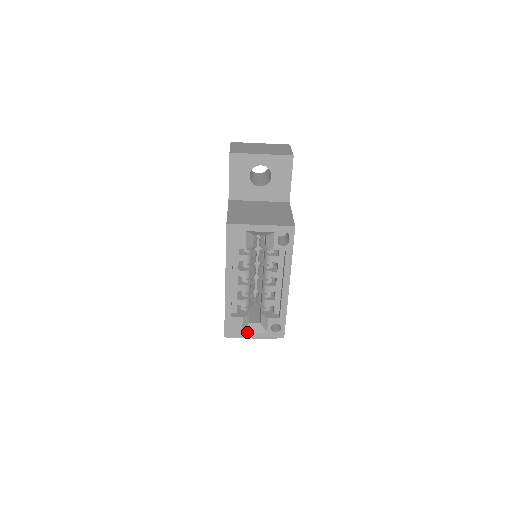
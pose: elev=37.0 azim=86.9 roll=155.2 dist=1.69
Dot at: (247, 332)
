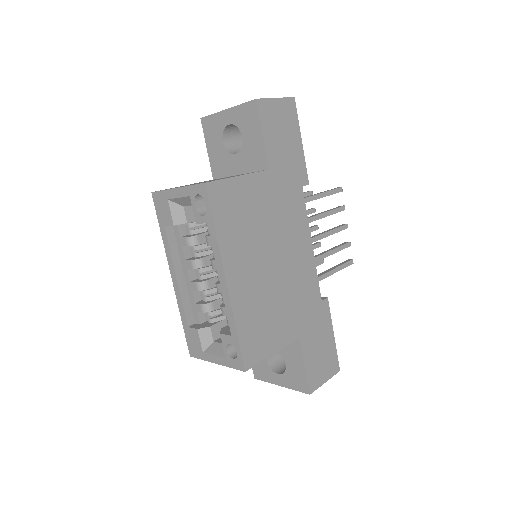
Dot at: (207, 353)
